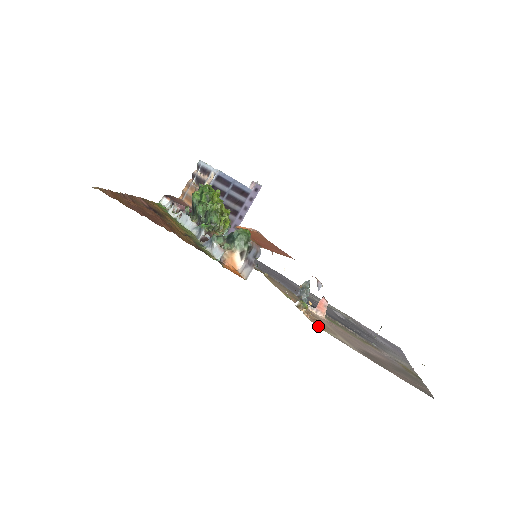
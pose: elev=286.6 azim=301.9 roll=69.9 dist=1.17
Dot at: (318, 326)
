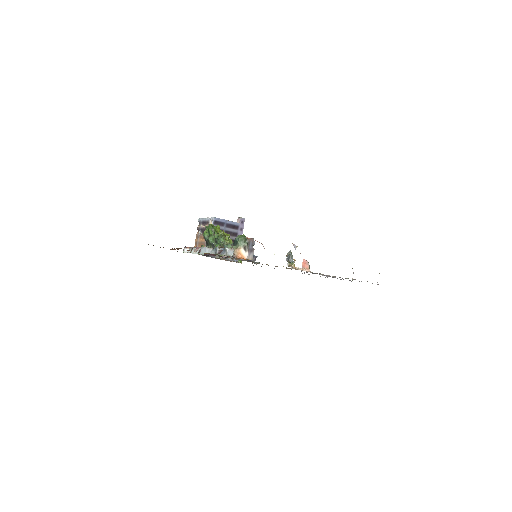
Dot at: occluded
